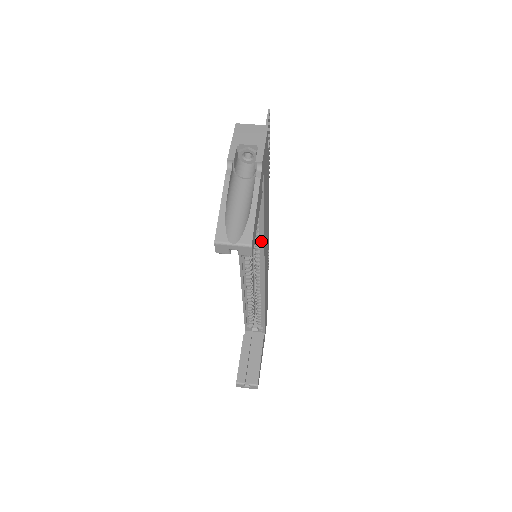
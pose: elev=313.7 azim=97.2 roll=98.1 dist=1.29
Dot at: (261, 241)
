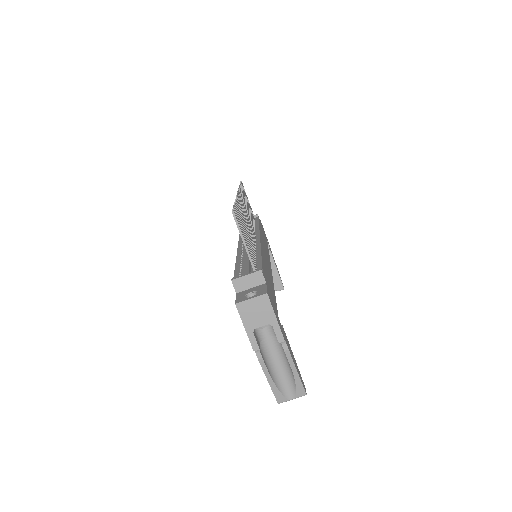
Dot at: occluded
